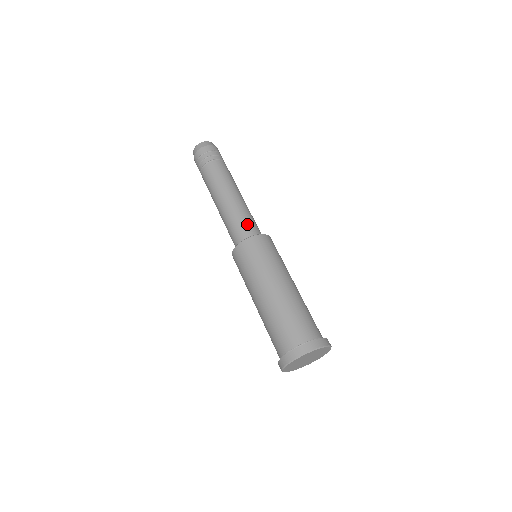
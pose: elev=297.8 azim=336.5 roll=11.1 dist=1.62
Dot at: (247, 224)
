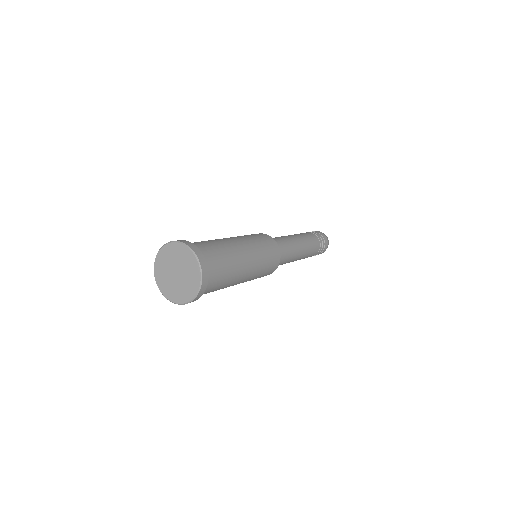
Dot at: occluded
